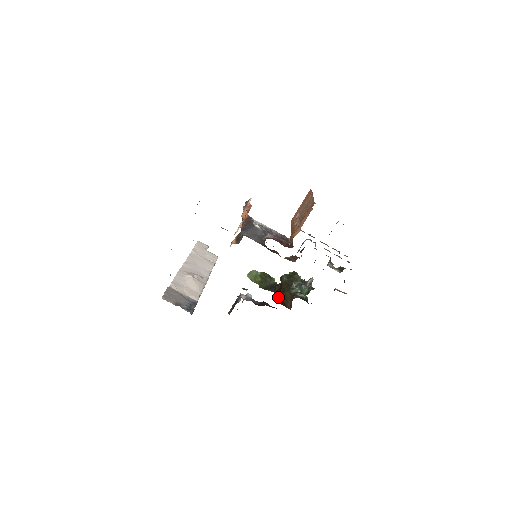
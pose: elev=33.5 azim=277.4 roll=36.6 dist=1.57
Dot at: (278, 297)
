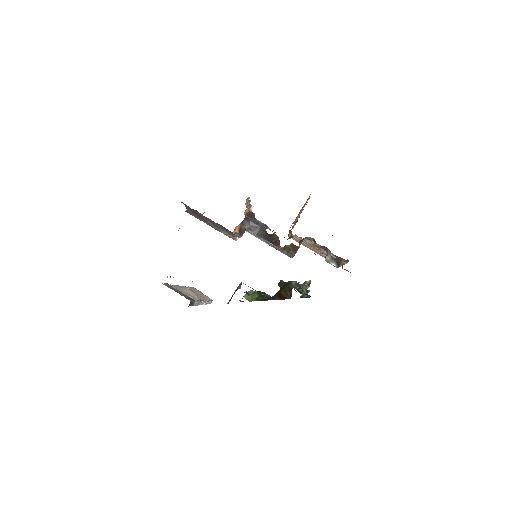
Dot at: (277, 294)
